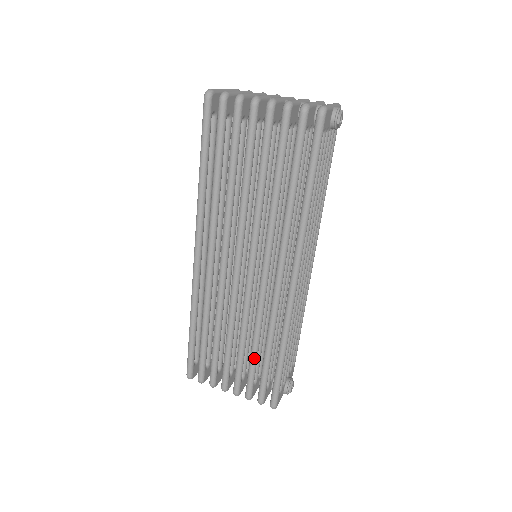
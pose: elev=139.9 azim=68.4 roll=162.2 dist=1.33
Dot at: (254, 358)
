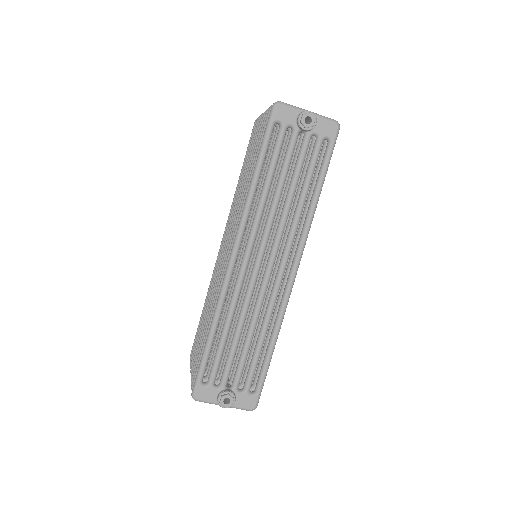
Dot at: (204, 336)
